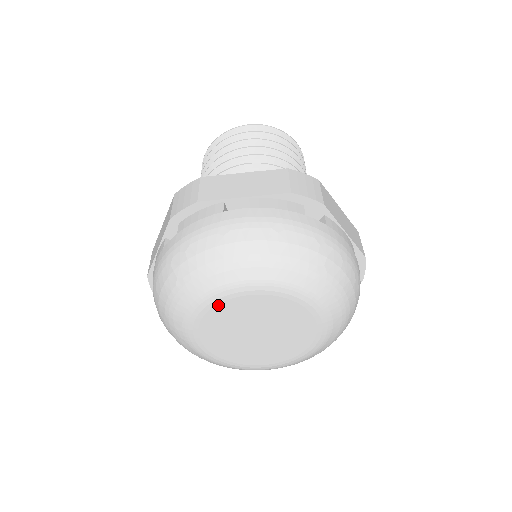
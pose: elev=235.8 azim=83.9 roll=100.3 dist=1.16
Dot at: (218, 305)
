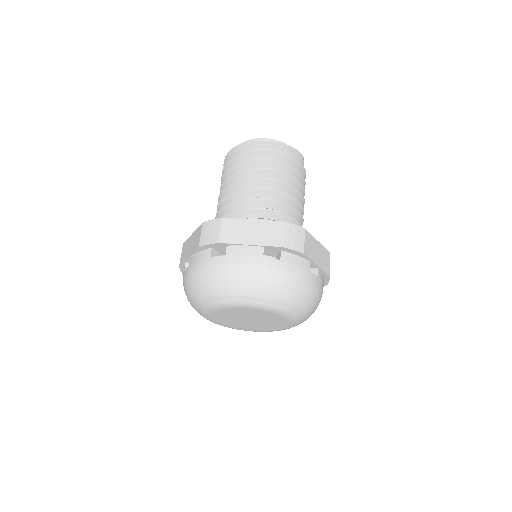
Dot at: (213, 318)
